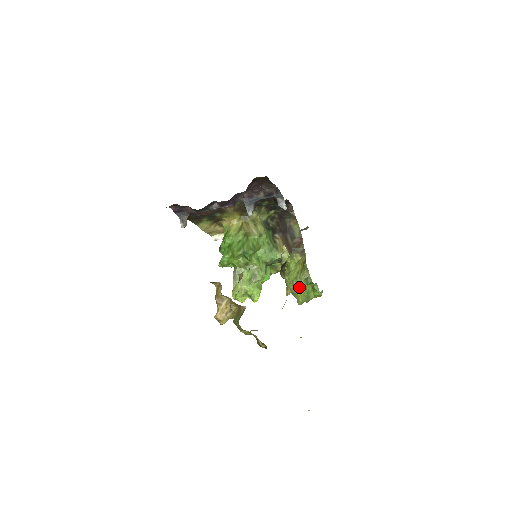
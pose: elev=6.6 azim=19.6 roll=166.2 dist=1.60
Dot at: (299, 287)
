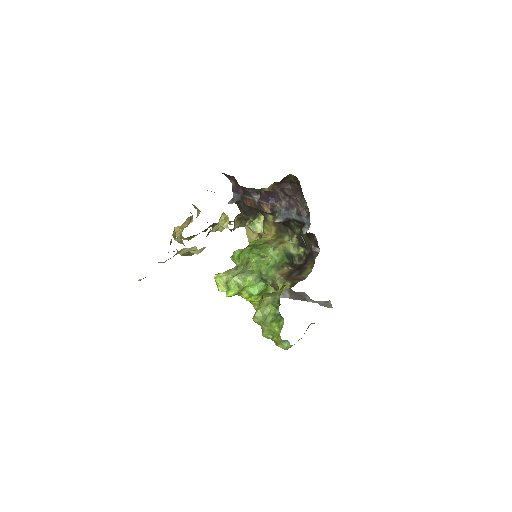
Dot at: (264, 301)
